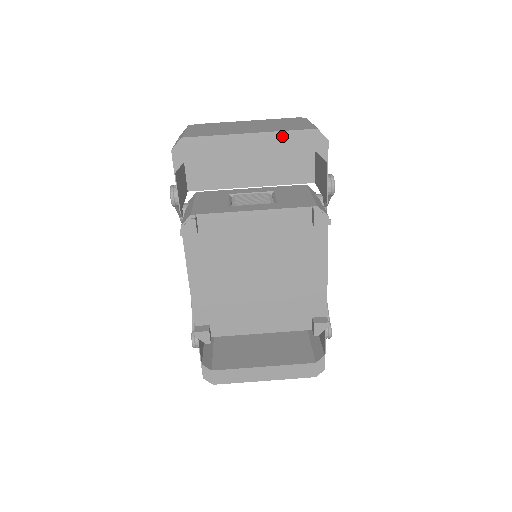
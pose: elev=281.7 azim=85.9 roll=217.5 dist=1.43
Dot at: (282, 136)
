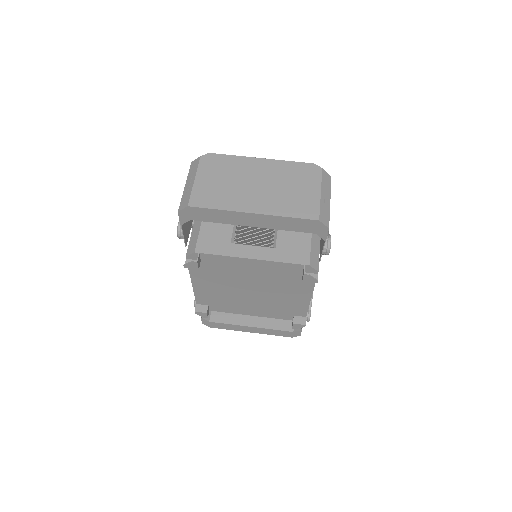
Dot at: (284, 219)
